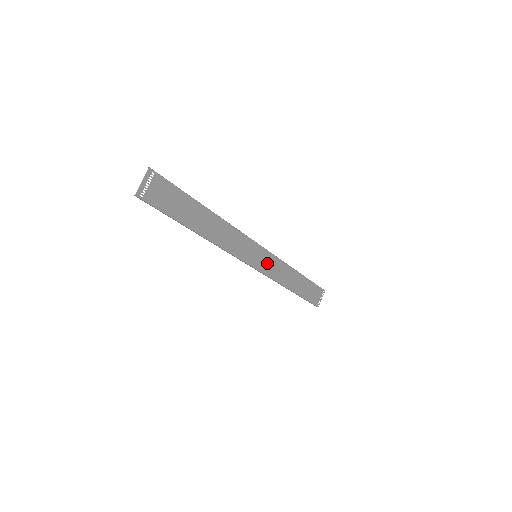
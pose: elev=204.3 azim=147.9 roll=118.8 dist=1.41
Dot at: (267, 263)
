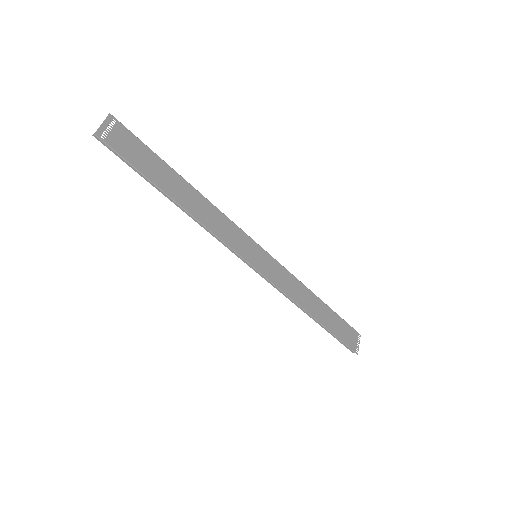
Dot at: (272, 270)
